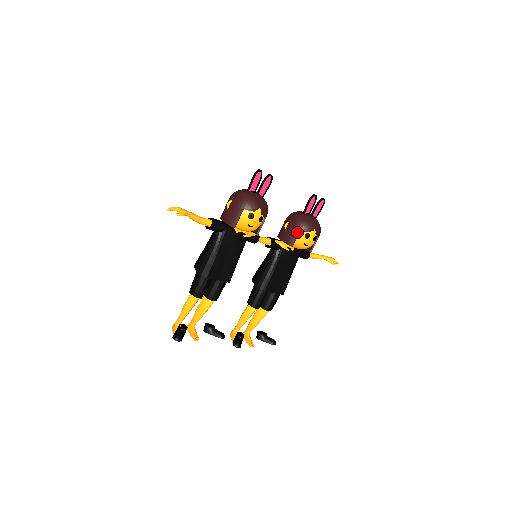
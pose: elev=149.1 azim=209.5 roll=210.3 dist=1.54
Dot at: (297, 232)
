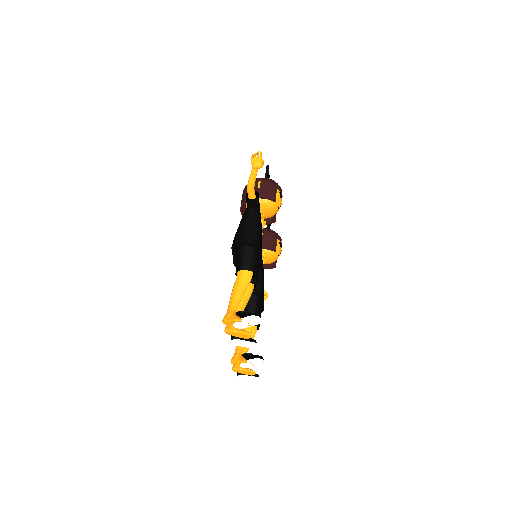
Dot at: (275, 239)
